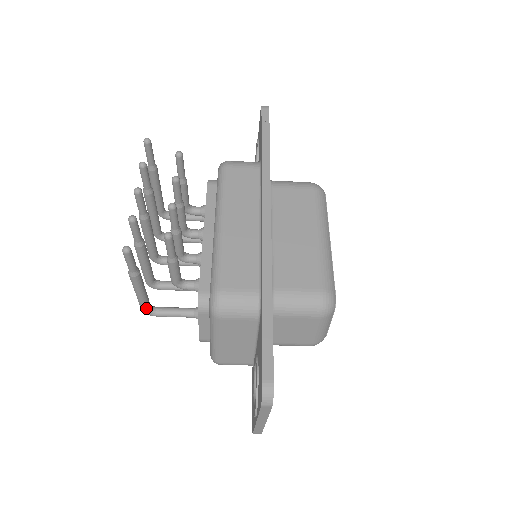
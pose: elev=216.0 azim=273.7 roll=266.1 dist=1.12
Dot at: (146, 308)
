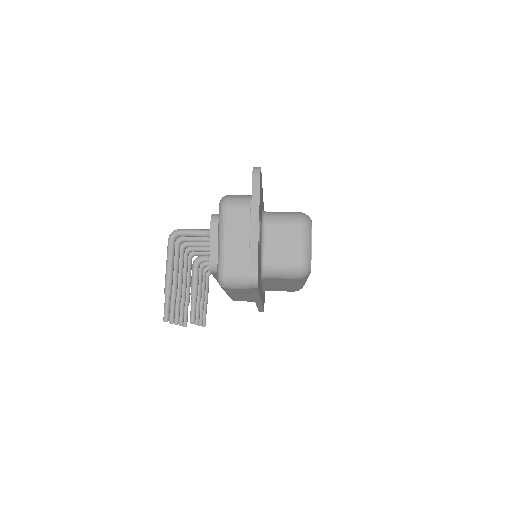
Dot at: (190, 263)
